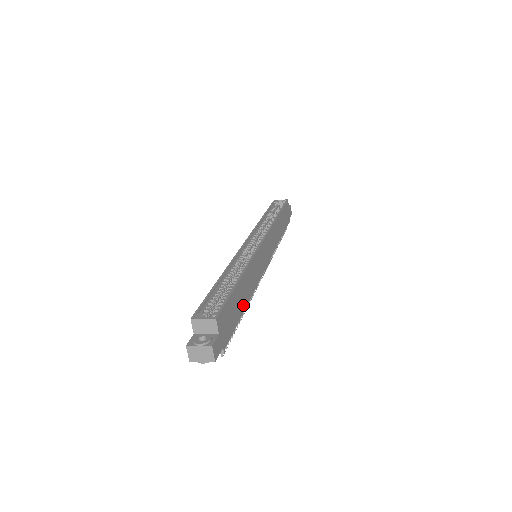
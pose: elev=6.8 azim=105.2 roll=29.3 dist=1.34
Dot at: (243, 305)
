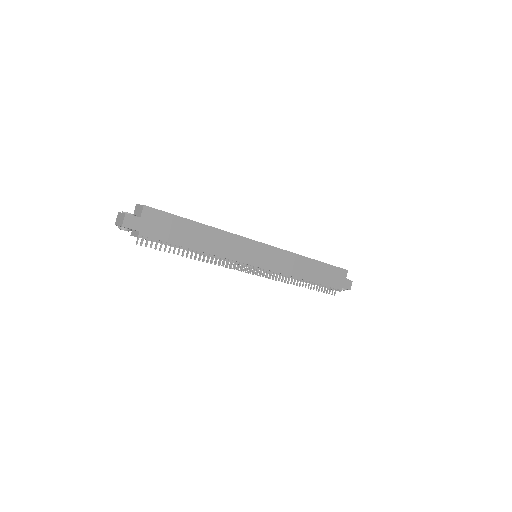
Dot at: (193, 244)
